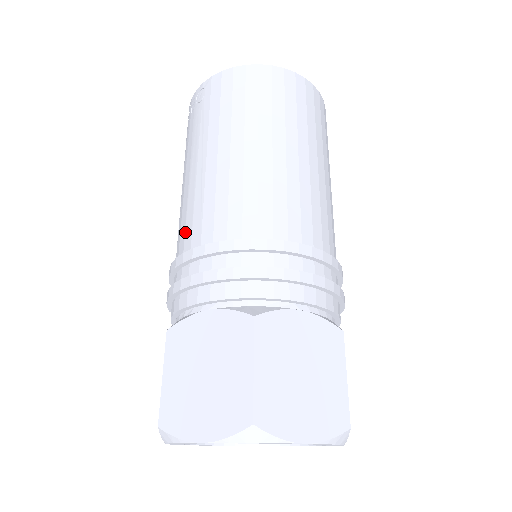
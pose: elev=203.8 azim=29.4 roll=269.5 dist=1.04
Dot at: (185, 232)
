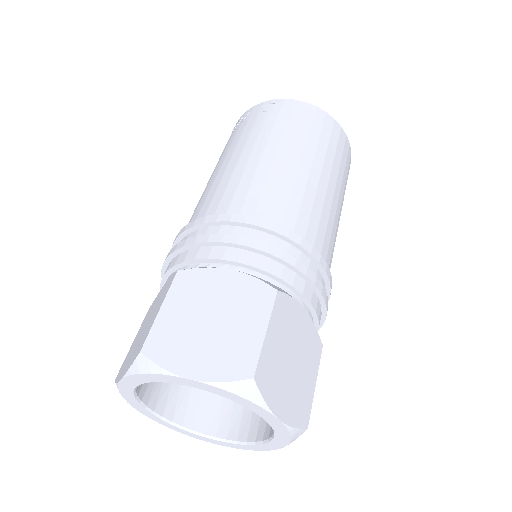
Dot at: (221, 200)
